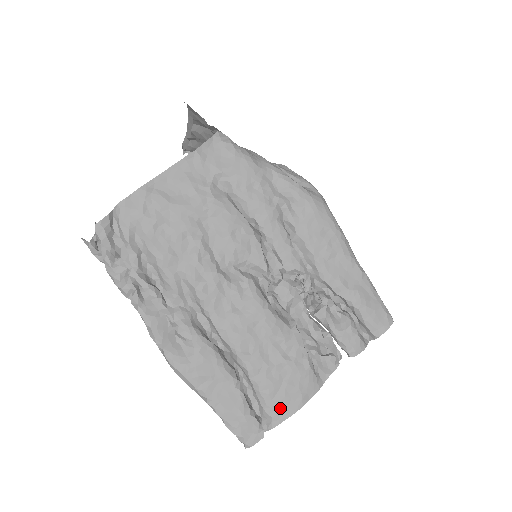
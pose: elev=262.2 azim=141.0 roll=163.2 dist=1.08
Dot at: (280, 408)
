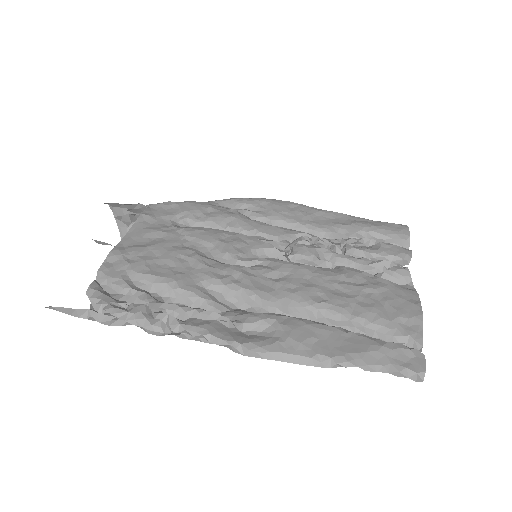
Dot at: (406, 323)
